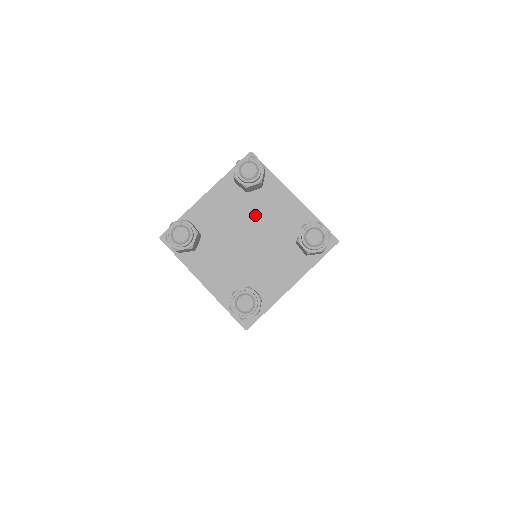
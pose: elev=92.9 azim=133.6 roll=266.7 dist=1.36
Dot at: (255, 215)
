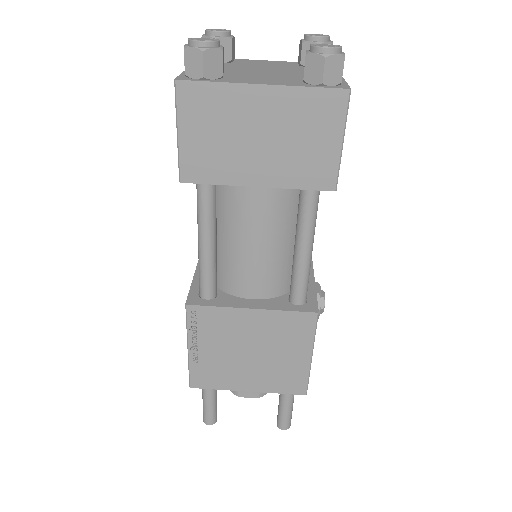
Dot at: (290, 69)
